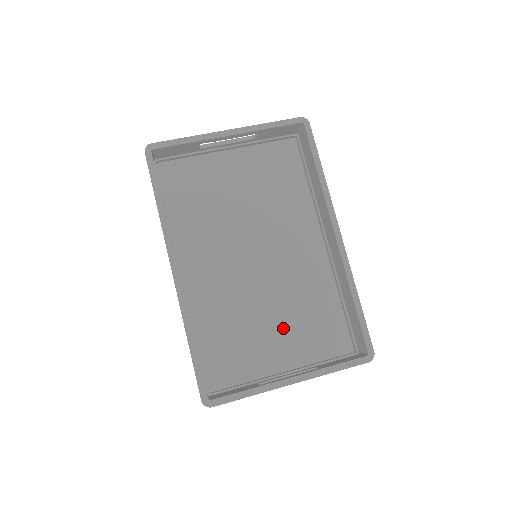
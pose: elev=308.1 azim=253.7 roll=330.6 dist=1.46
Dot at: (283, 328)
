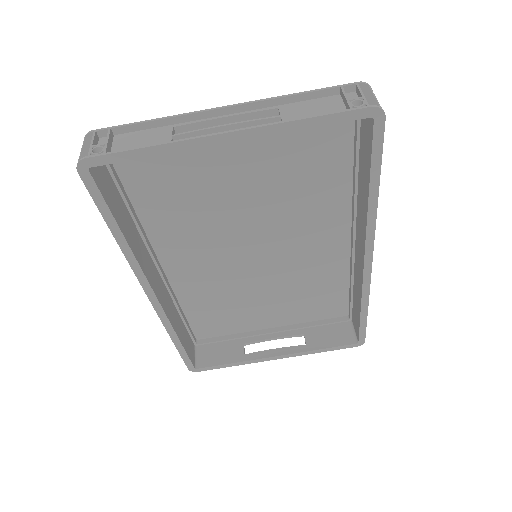
Dot at: (278, 302)
